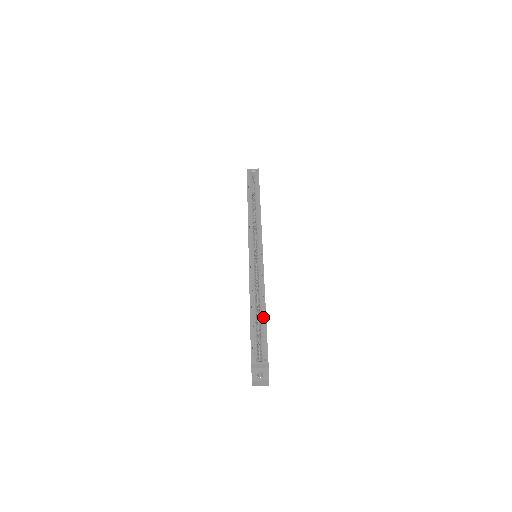
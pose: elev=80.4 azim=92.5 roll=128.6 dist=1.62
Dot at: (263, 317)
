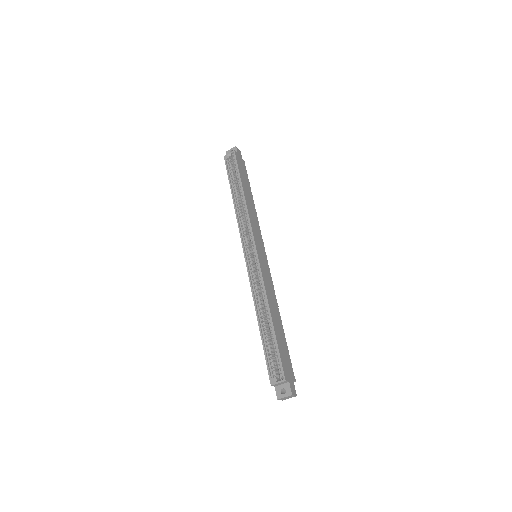
Dot at: (272, 330)
